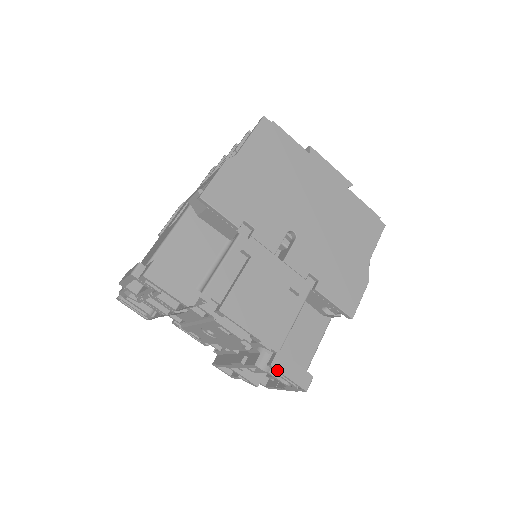
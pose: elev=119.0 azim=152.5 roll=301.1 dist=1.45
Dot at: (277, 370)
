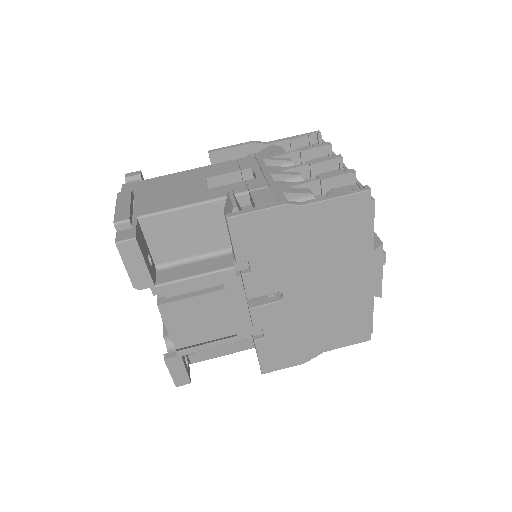
Dot at: (166, 365)
